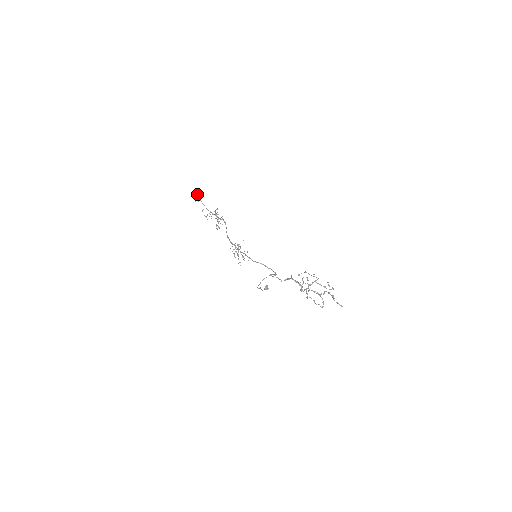
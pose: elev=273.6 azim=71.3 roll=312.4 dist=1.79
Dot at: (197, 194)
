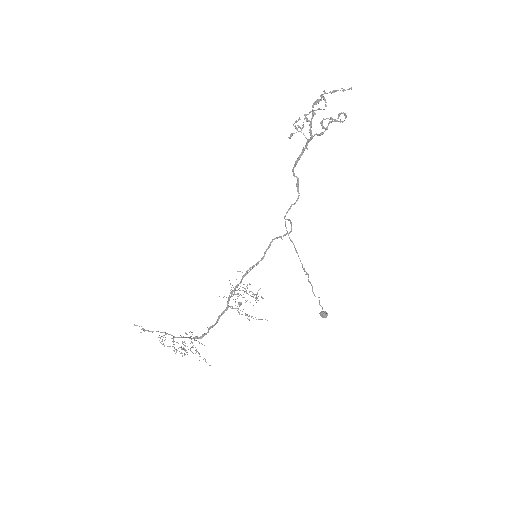
Dot at: occluded
